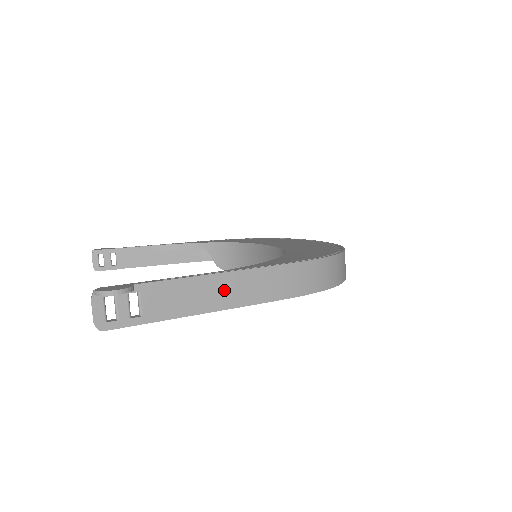
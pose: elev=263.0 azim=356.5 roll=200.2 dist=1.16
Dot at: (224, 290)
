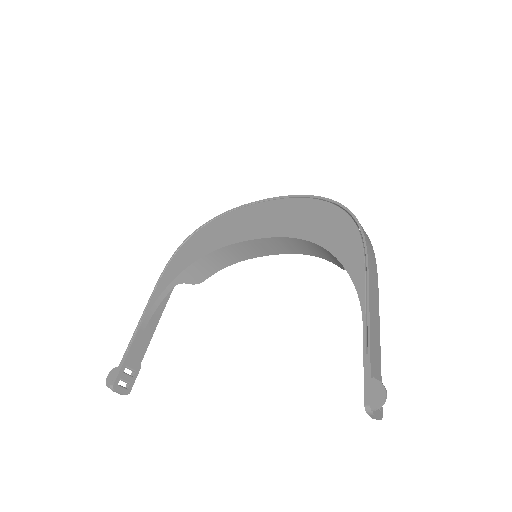
Dot at: (374, 314)
